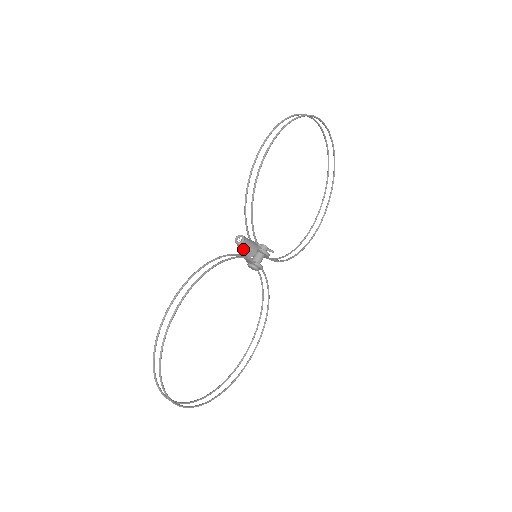
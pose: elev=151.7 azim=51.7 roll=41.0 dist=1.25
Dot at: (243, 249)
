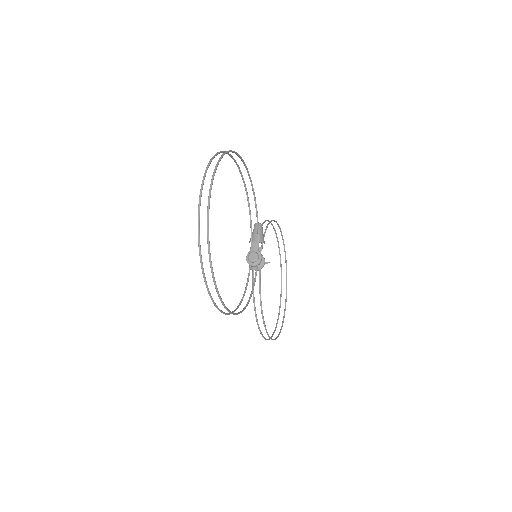
Dot at: (259, 230)
